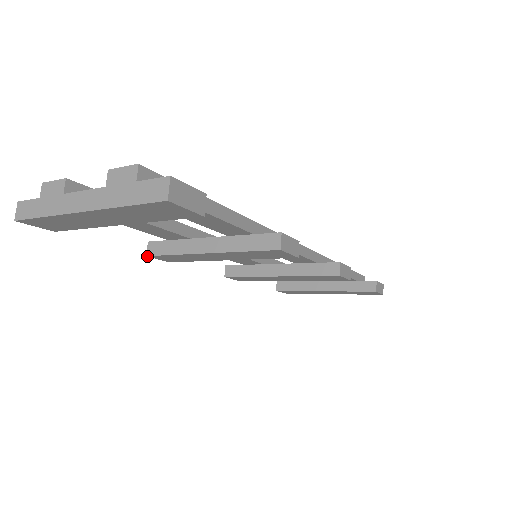
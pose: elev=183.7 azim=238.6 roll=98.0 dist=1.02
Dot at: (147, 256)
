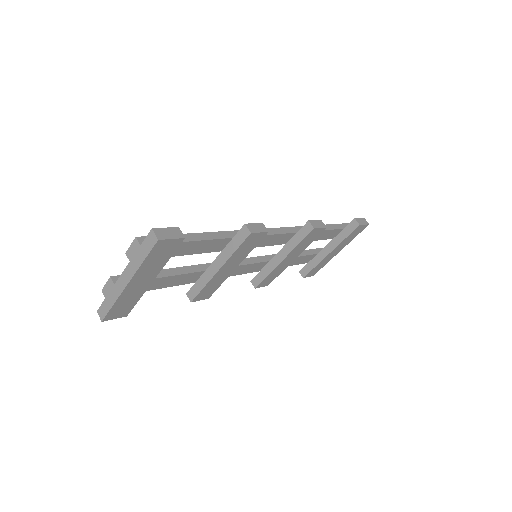
Dot at: occluded
